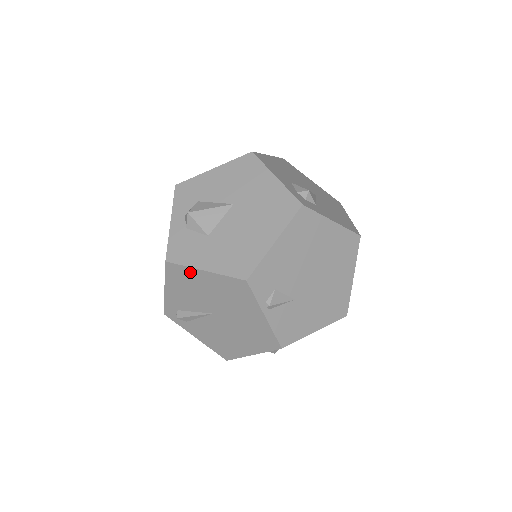
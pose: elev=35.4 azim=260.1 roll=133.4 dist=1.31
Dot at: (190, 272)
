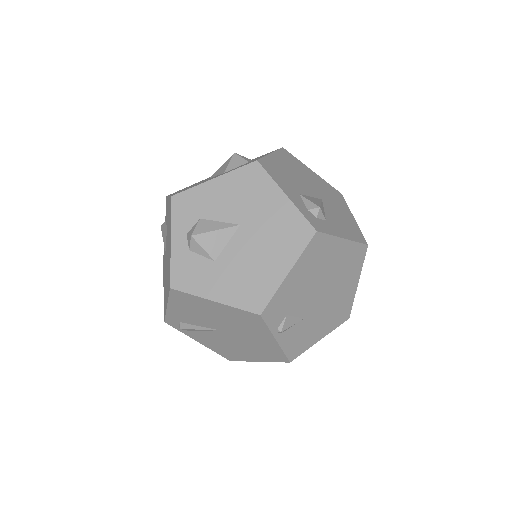
Dot at: (198, 300)
